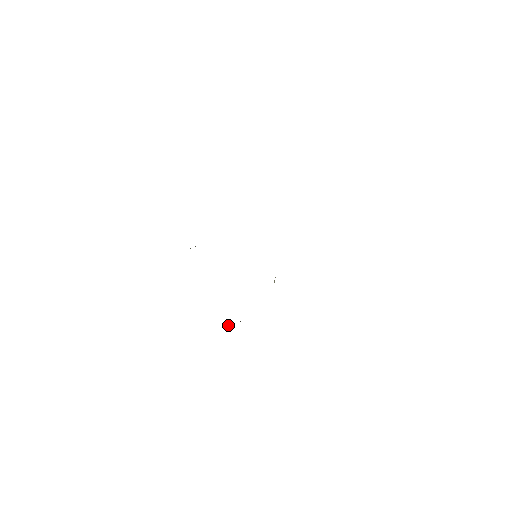
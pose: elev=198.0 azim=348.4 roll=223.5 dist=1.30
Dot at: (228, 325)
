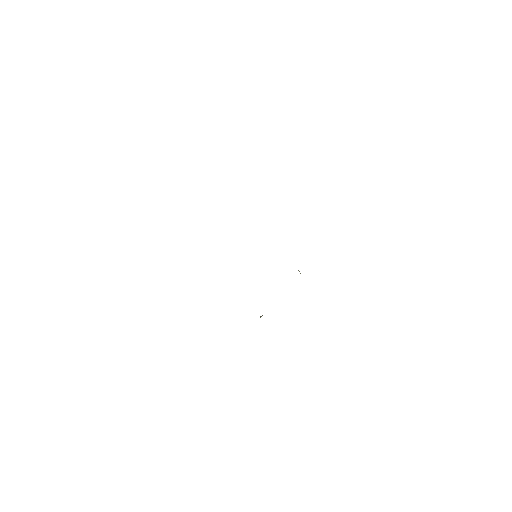
Dot at: occluded
